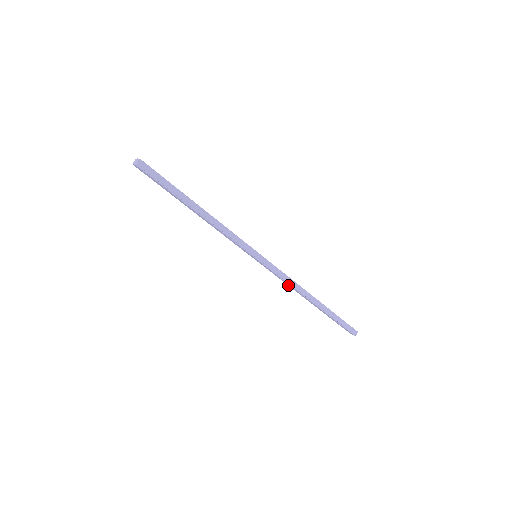
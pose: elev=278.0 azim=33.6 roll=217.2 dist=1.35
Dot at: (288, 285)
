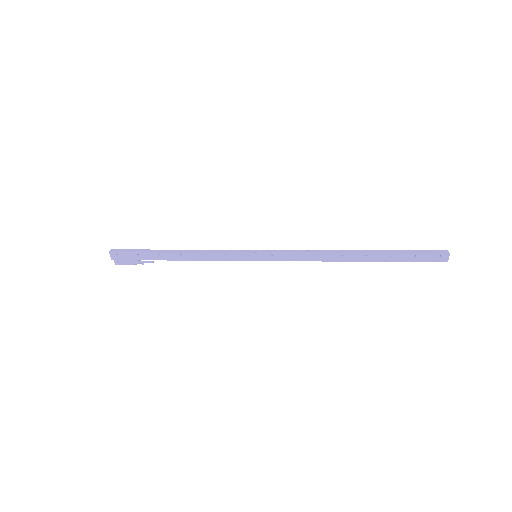
Dot at: (314, 260)
